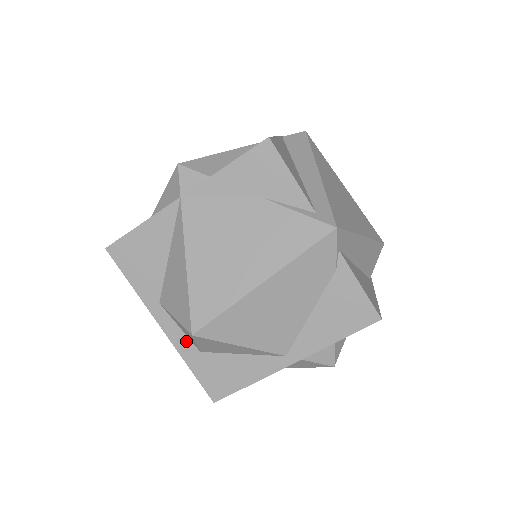
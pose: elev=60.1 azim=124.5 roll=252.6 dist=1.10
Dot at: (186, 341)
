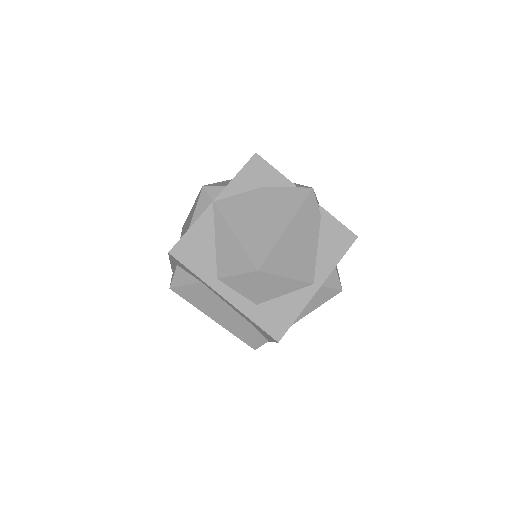
Dot at: (244, 301)
